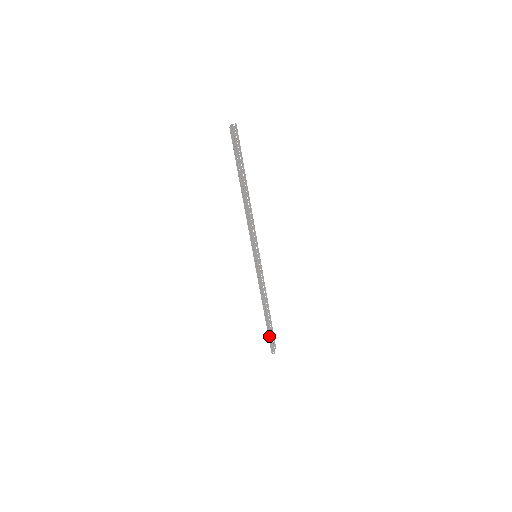
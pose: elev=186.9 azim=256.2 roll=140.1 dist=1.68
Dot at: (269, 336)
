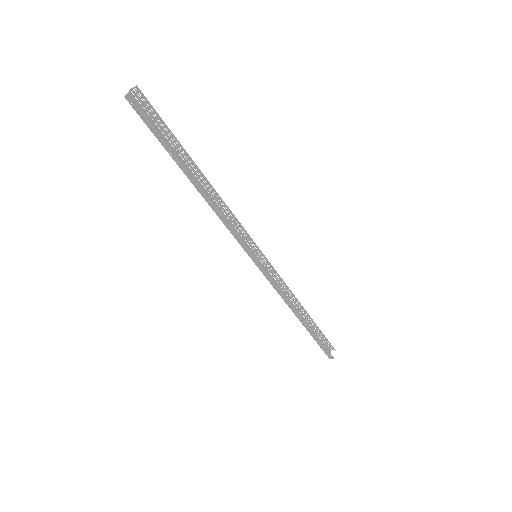
Dot at: (317, 342)
